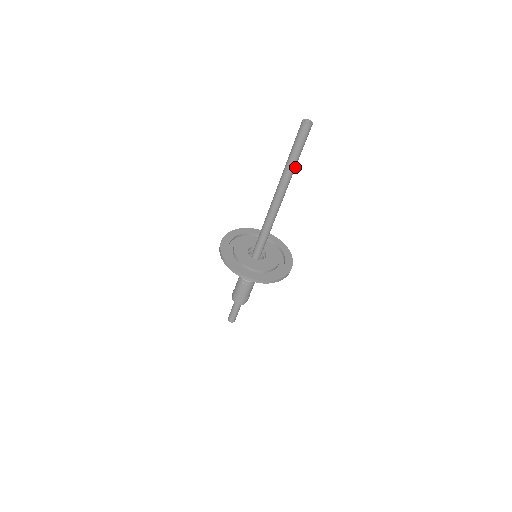
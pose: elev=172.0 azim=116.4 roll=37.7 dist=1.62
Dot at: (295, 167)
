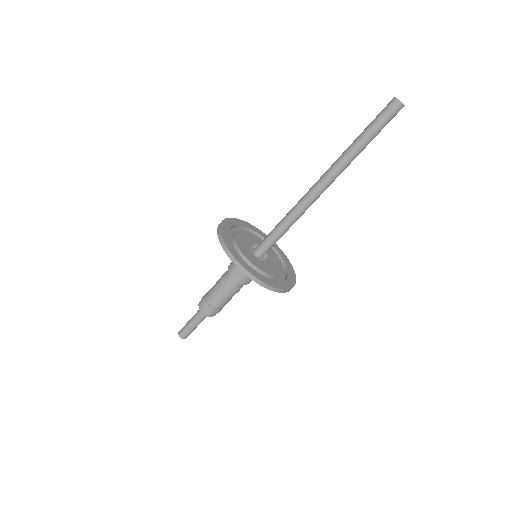
Dot at: occluded
